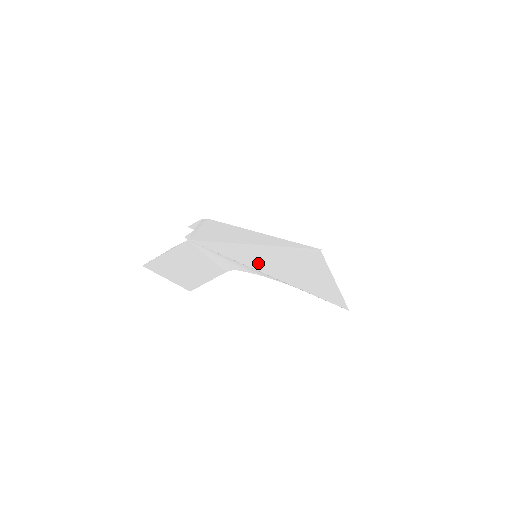
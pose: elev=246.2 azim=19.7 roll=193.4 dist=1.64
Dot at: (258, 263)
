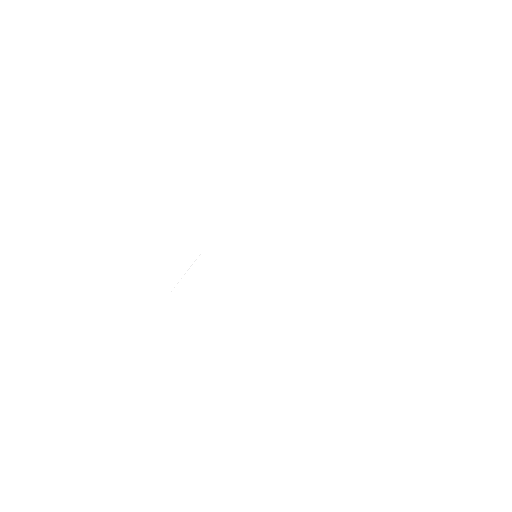
Dot at: (251, 270)
